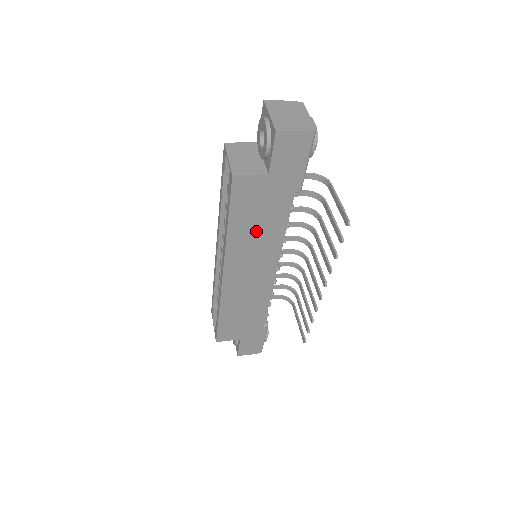
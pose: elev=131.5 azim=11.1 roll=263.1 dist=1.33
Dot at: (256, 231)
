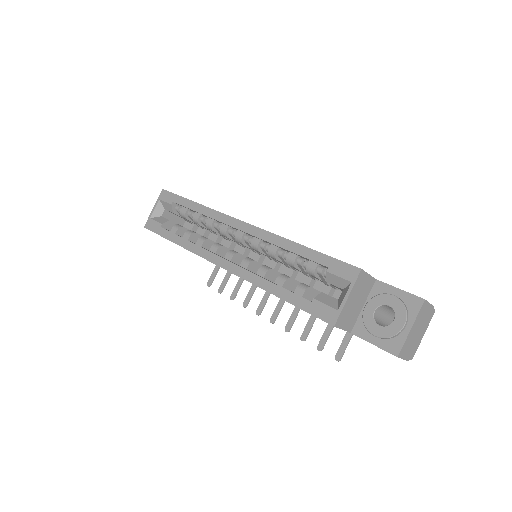
Dot at: occluded
